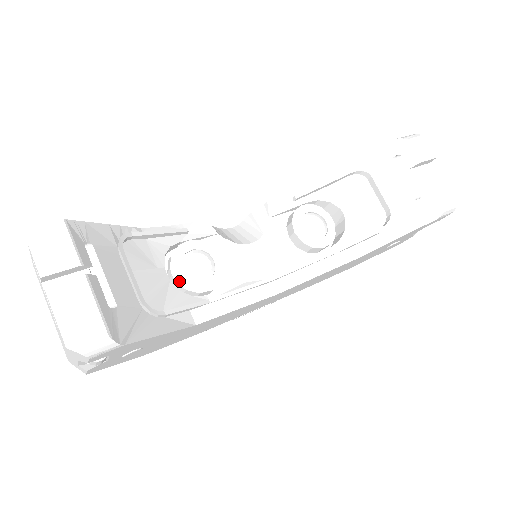
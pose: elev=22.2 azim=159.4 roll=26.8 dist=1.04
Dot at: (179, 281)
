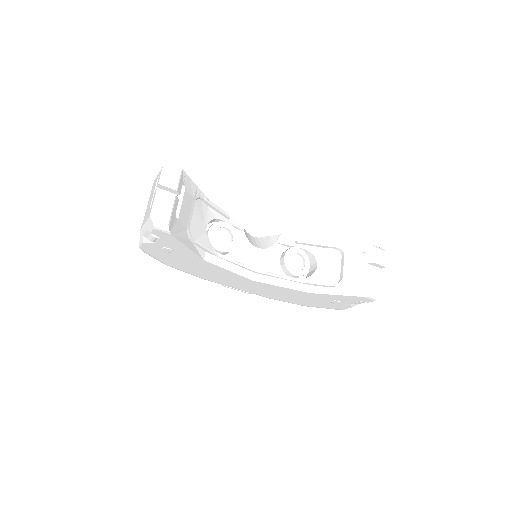
Dot at: (210, 237)
